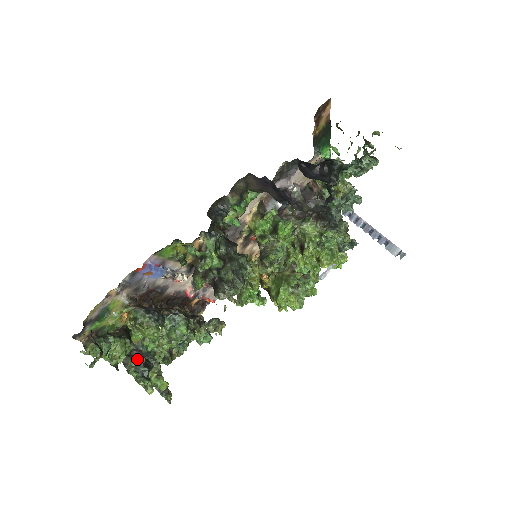
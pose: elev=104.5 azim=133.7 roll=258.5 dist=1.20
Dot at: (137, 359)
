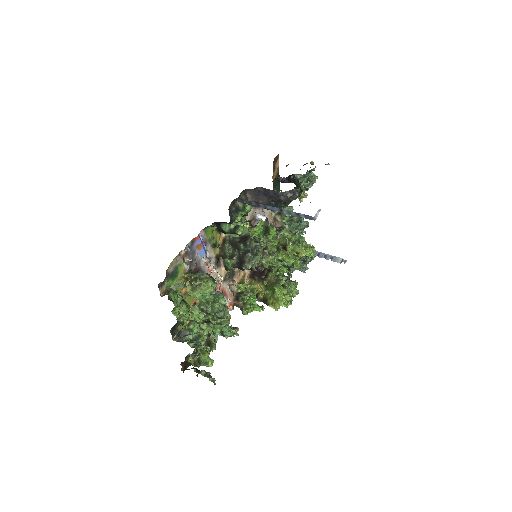
Dot at: (190, 334)
